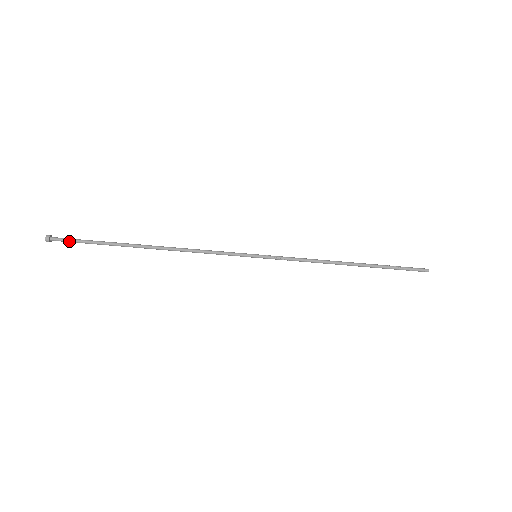
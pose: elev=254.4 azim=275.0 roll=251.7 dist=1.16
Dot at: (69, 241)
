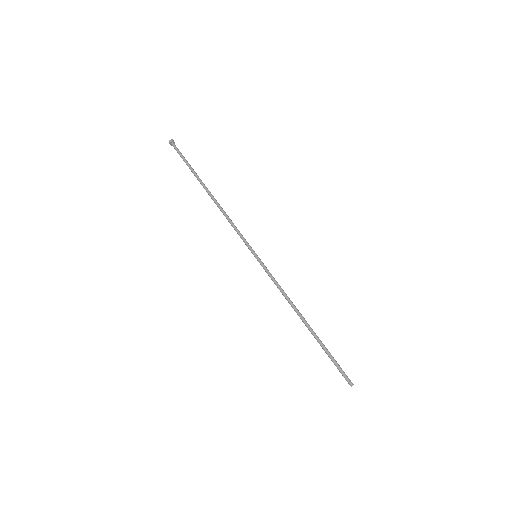
Dot at: (178, 152)
